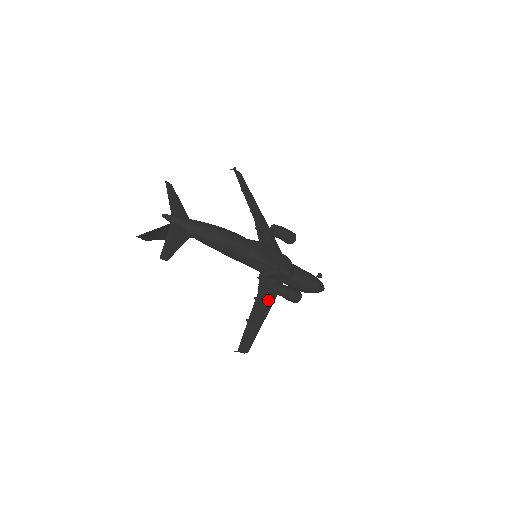
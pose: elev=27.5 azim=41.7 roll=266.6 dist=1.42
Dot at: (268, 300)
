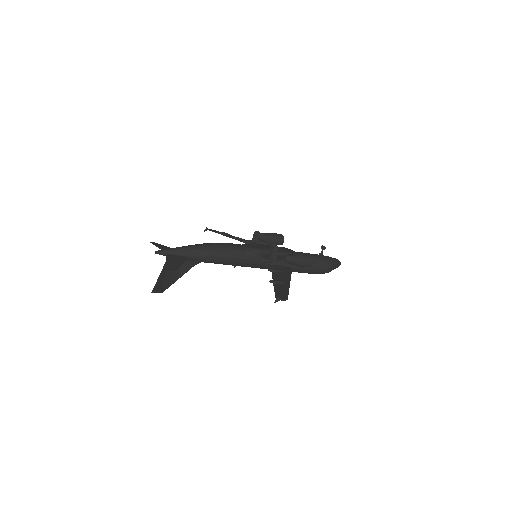
Dot at: (284, 271)
